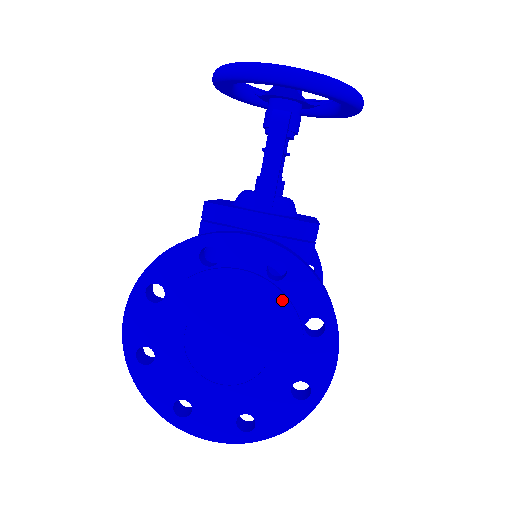
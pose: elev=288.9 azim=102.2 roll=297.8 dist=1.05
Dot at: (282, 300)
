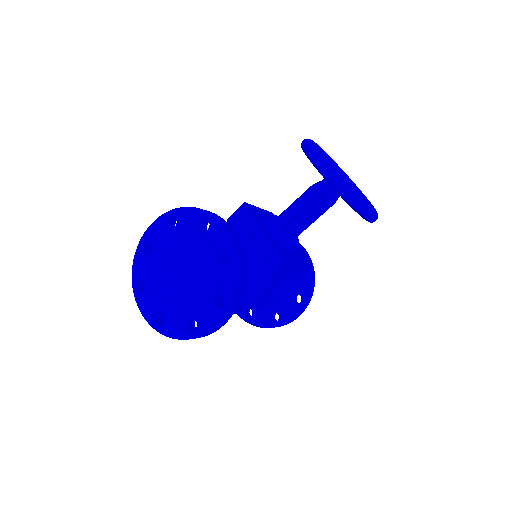
Dot at: (216, 273)
